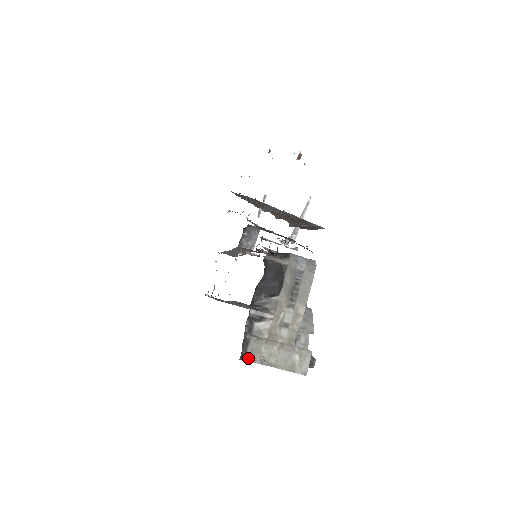
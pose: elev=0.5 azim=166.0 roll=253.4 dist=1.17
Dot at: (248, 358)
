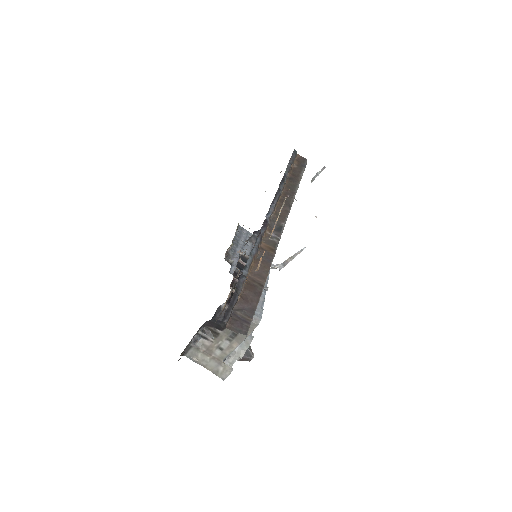
Dot at: (187, 356)
